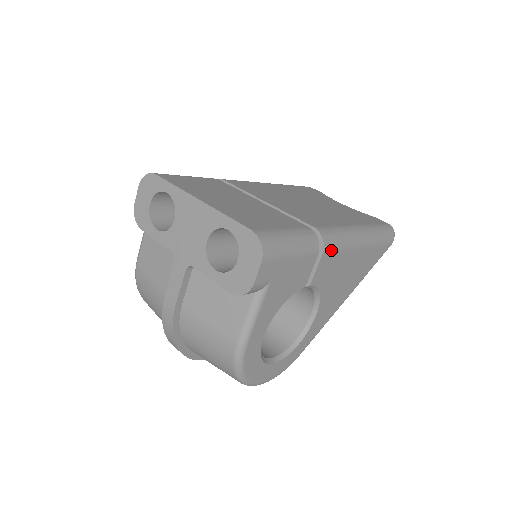
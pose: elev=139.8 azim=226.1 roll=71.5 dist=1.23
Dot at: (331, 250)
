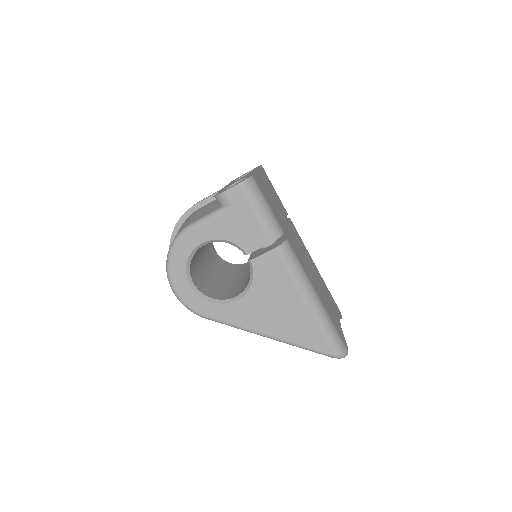
Dot at: (281, 258)
